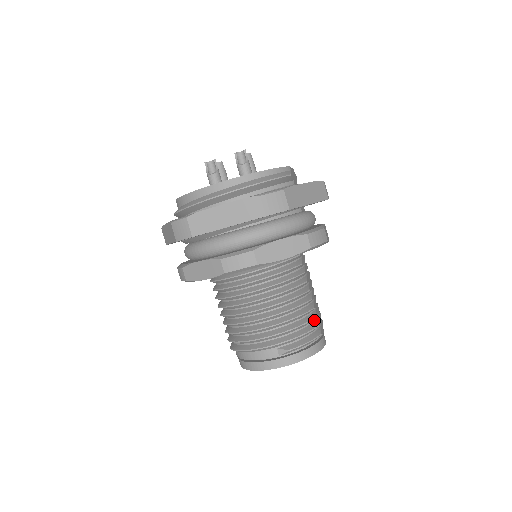
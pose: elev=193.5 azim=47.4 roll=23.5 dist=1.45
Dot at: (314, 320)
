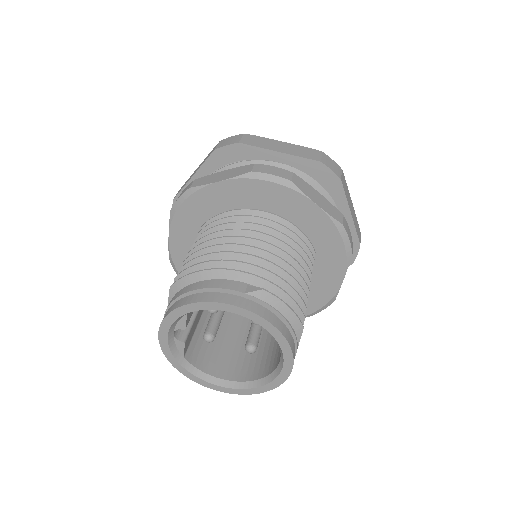
Dot at: occluded
